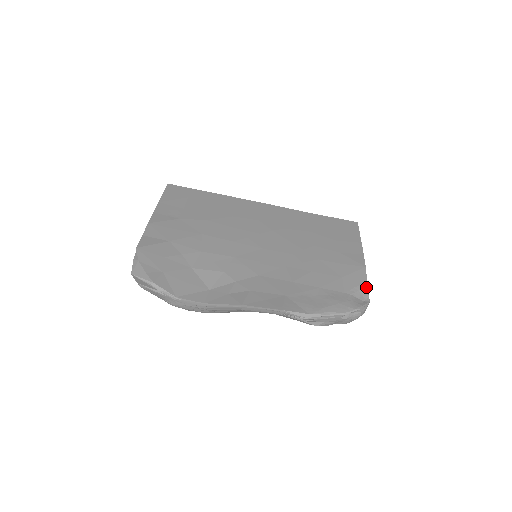
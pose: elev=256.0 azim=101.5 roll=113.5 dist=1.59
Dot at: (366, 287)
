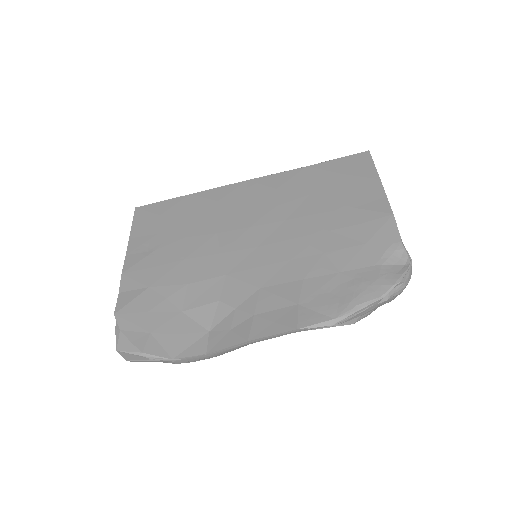
Dot at: (401, 244)
